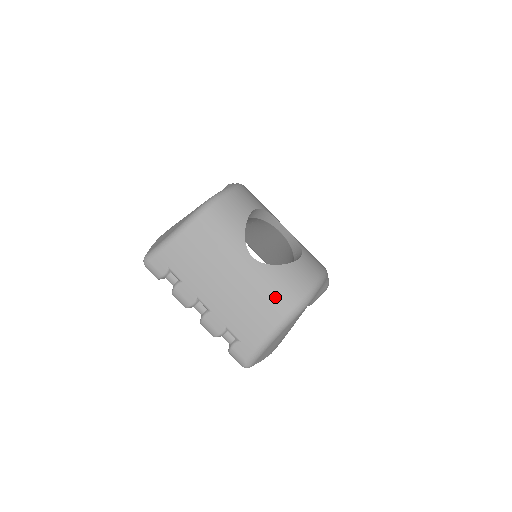
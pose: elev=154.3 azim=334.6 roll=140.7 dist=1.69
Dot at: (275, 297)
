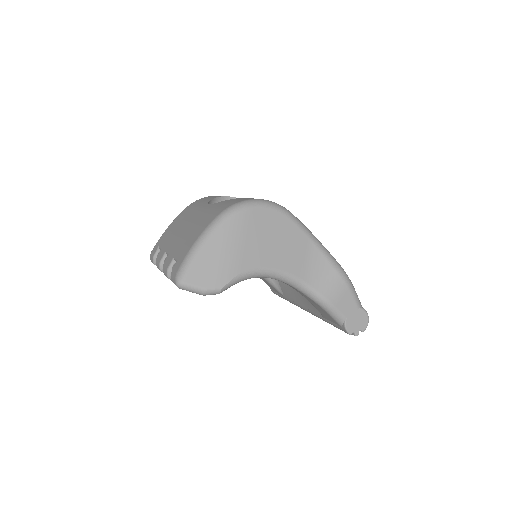
Dot at: (212, 213)
